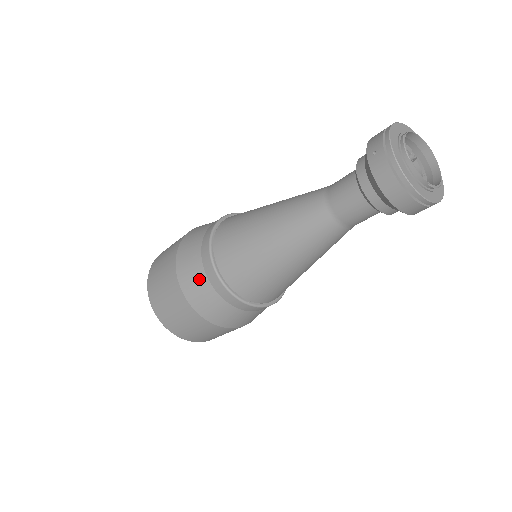
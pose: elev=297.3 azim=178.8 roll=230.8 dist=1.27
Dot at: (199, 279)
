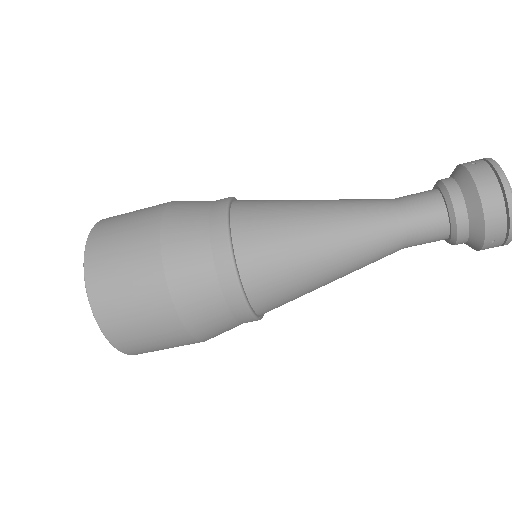
Dot at: (196, 227)
